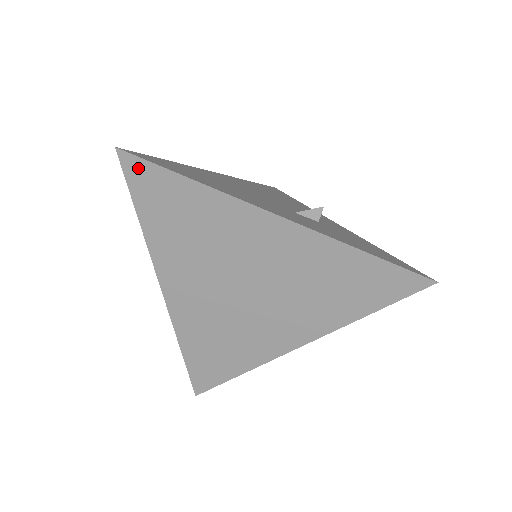
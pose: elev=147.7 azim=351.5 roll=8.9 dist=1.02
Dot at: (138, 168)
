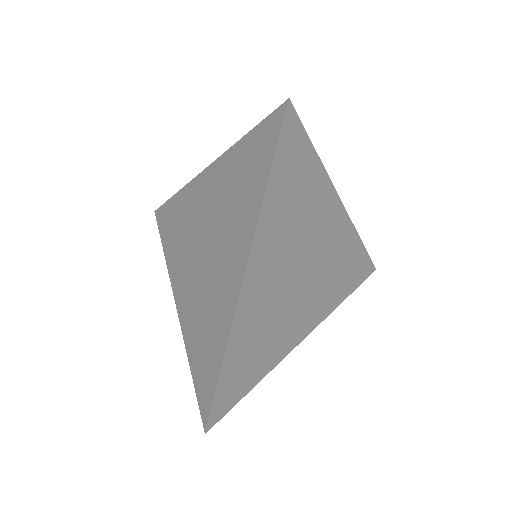
Dot at: (293, 128)
